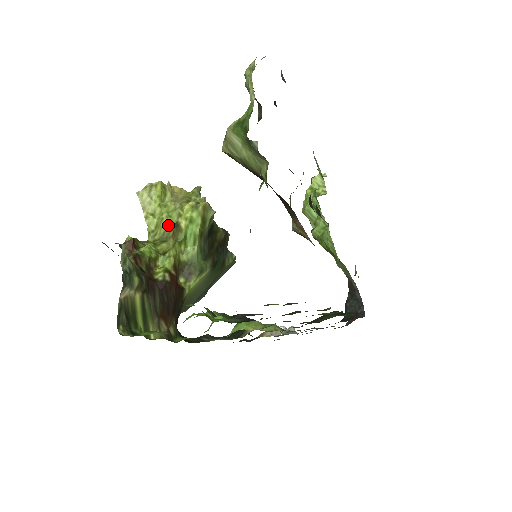
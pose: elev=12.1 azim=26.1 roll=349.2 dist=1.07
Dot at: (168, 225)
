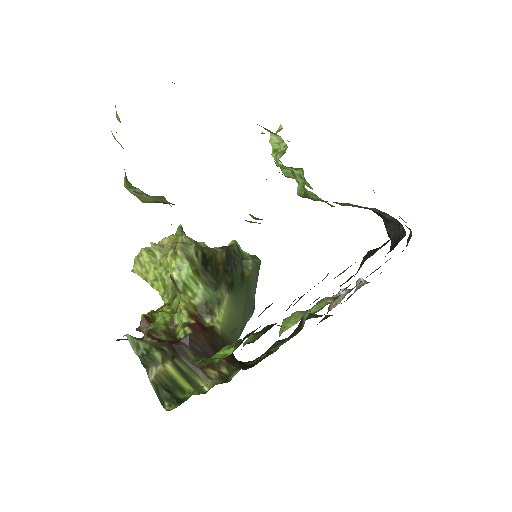
Dot at: (171, 280)
